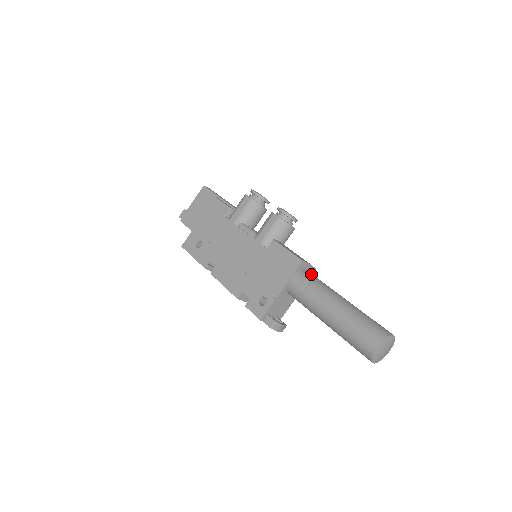
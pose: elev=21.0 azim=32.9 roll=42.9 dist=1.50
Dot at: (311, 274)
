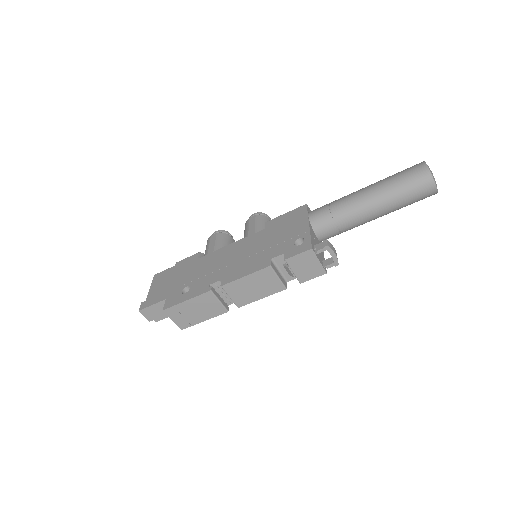
Dot at: occluded
